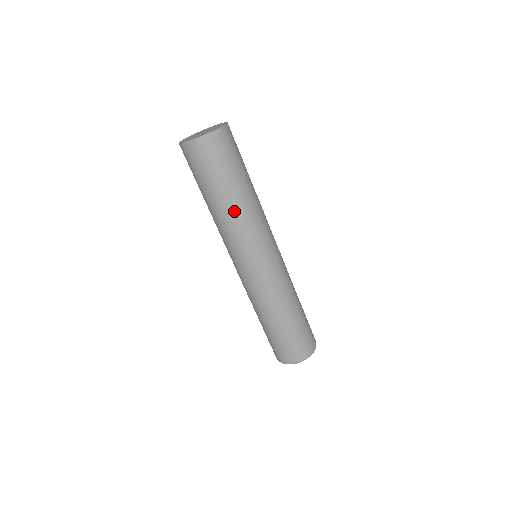
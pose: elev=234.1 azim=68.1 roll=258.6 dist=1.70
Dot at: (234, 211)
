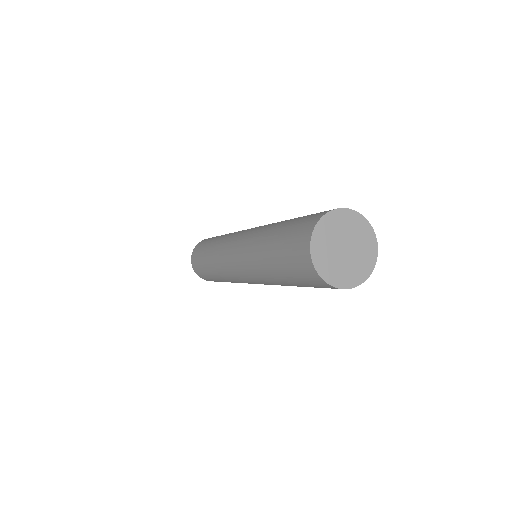
Dot at: (283, 285)
